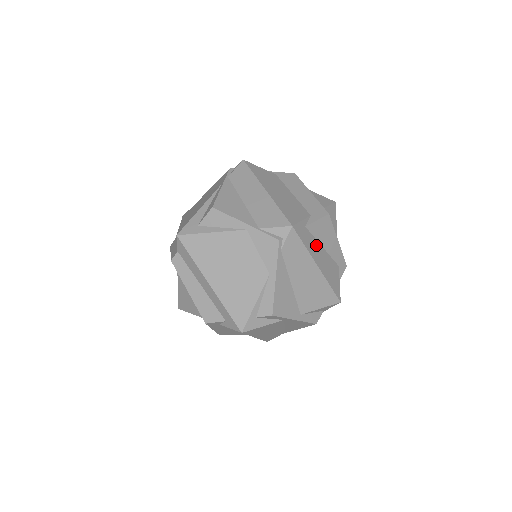
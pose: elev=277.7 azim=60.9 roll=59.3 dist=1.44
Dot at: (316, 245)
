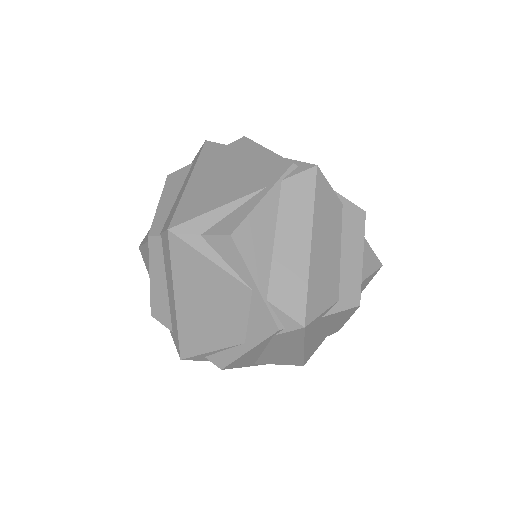
Dot at: (320, 328)
